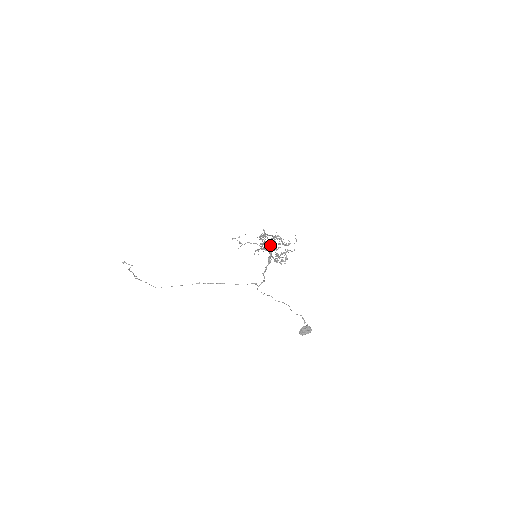
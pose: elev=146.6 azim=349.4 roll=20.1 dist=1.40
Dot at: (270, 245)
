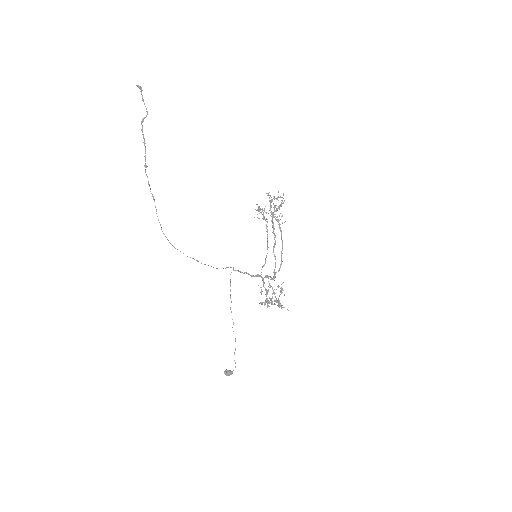
Dot at: occluded
